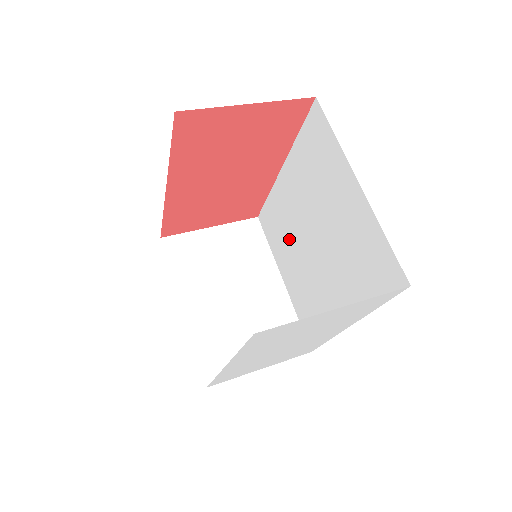
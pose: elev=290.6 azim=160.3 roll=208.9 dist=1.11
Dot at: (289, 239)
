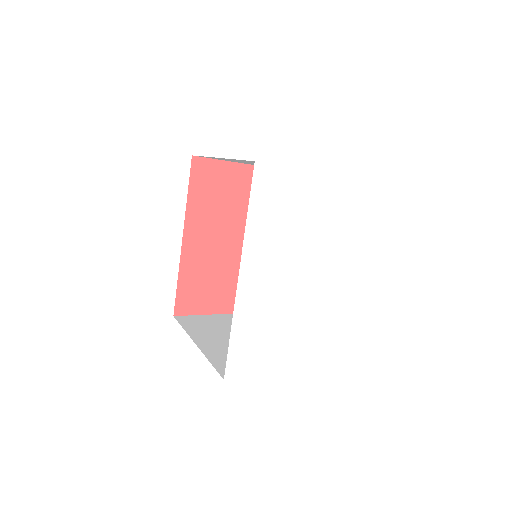
Dot at: occluded
